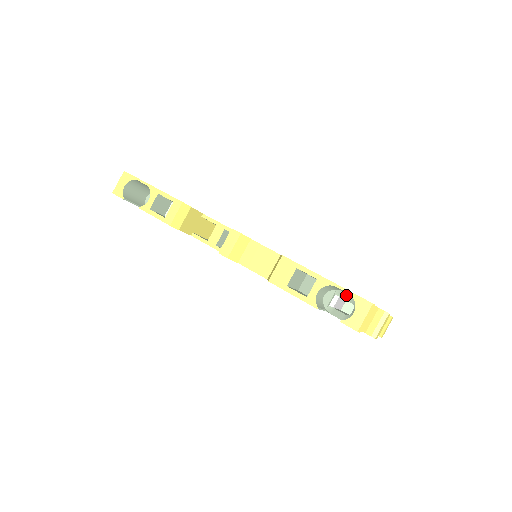
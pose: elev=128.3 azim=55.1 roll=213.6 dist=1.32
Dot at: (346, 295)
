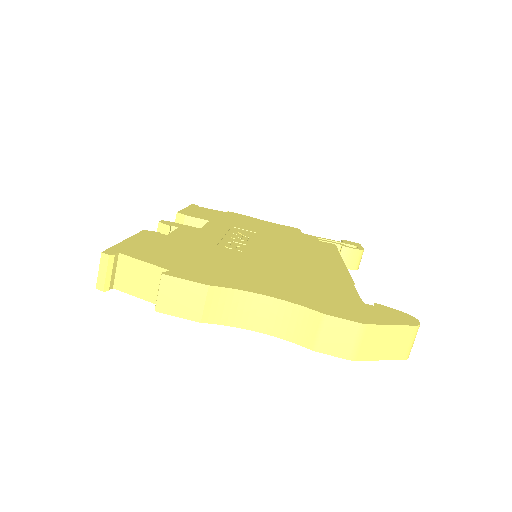
Dot at: occluded
